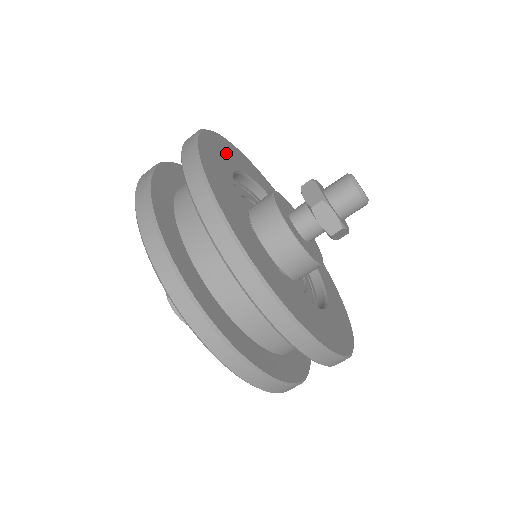
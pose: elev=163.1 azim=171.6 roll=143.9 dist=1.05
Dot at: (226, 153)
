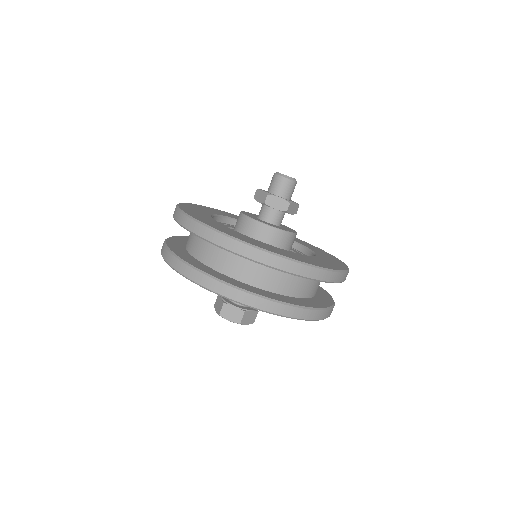
Dot at: occluded
